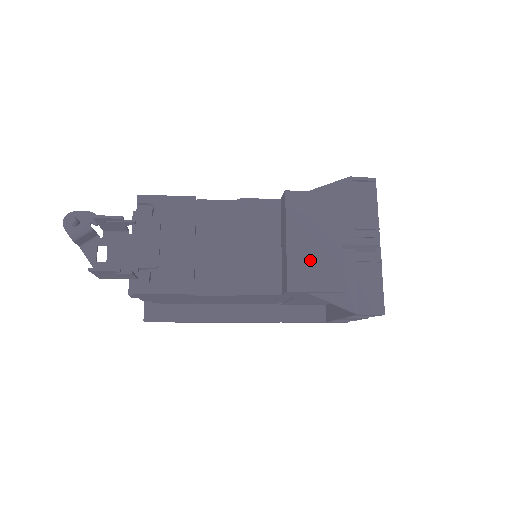
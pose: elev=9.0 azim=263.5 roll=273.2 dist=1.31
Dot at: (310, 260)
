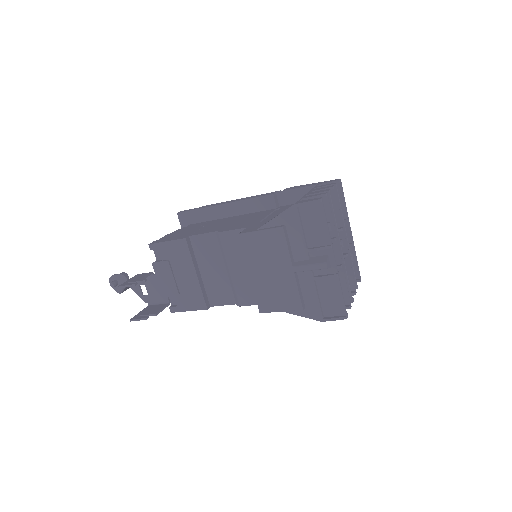
Dot at: (271, 289)
